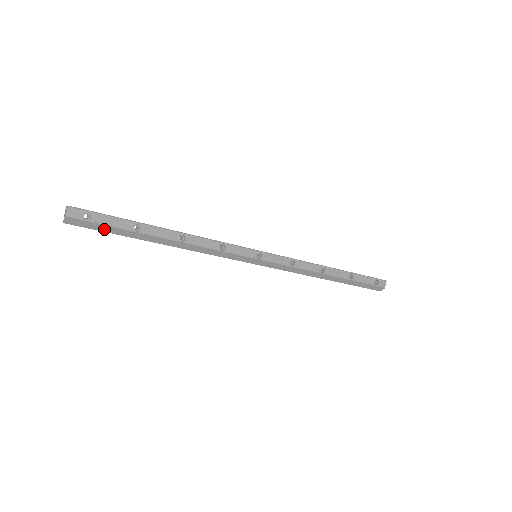
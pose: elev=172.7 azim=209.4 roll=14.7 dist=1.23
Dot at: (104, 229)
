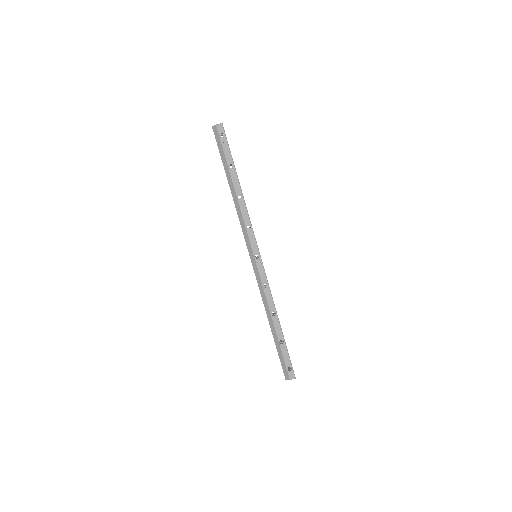
Dot at: (220, 149)
